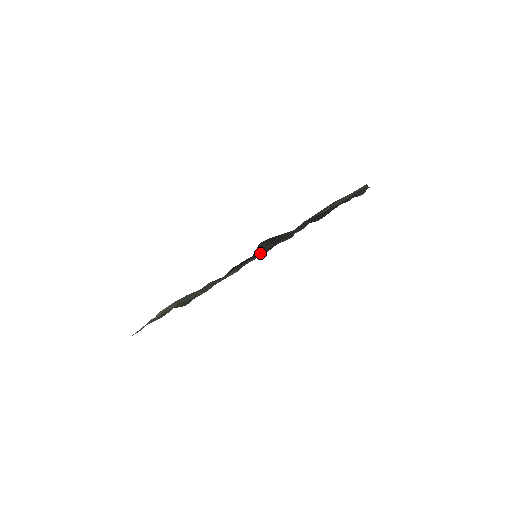
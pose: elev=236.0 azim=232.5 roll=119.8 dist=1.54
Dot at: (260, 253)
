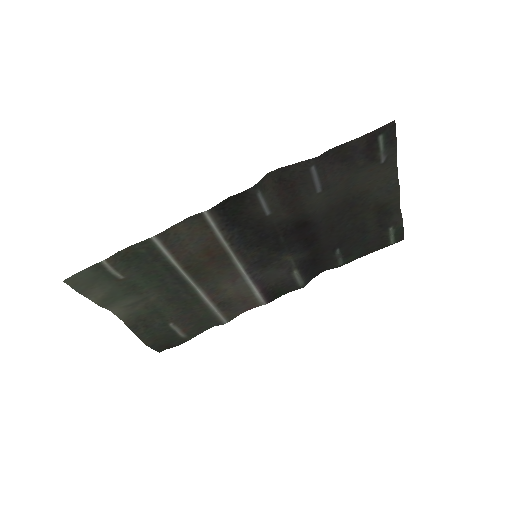
Dot at: (264, 201)
